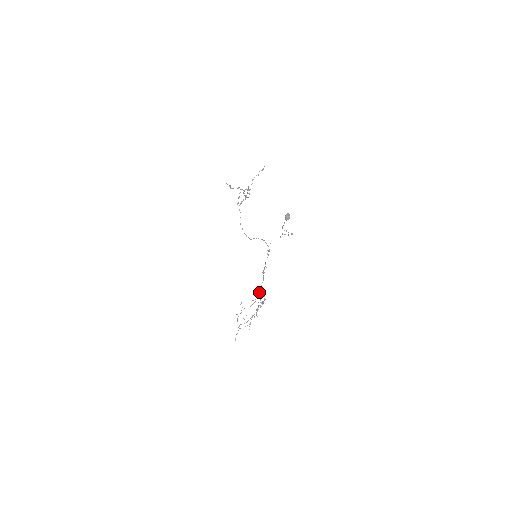
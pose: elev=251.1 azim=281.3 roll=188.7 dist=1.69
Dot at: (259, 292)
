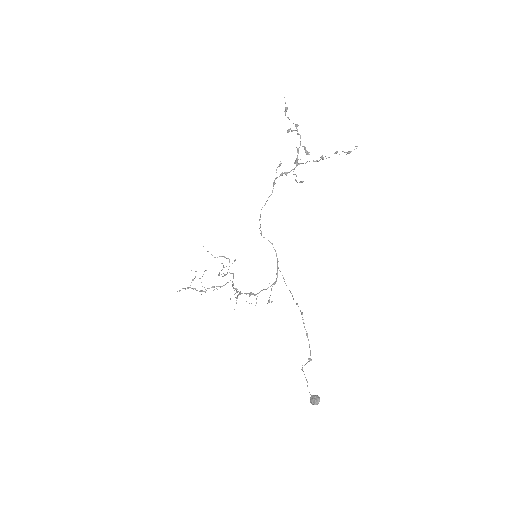
Dot at: occluded
